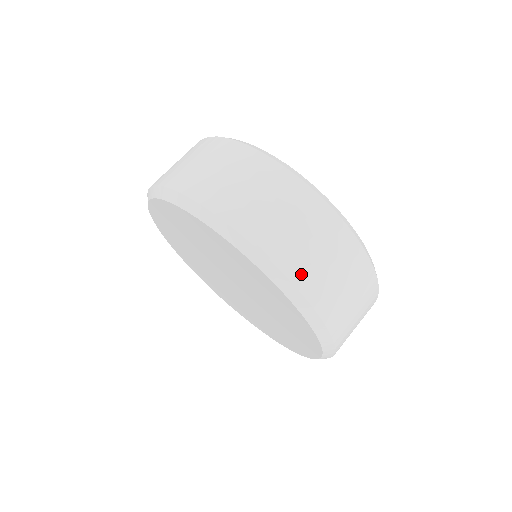
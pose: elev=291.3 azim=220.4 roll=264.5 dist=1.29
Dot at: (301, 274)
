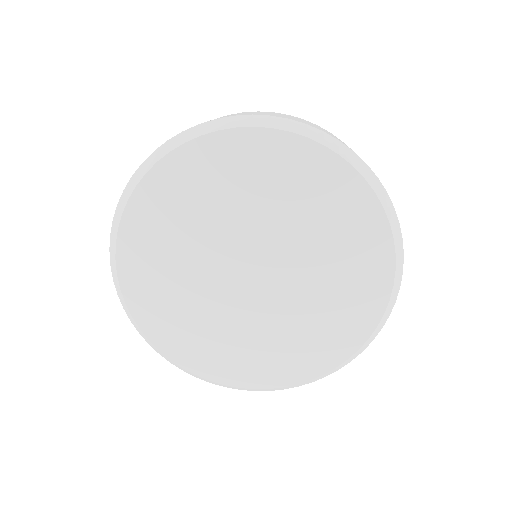
Dot at: occluded
